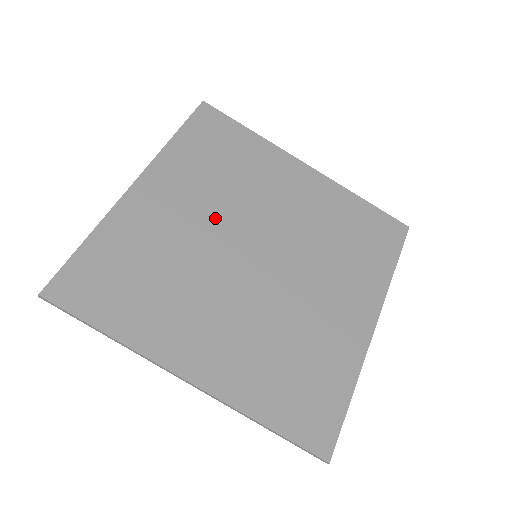
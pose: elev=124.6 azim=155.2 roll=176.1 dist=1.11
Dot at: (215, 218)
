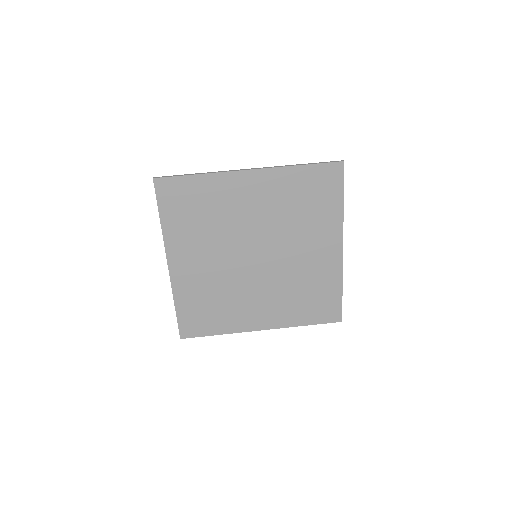
Dot at: (221, 253)
